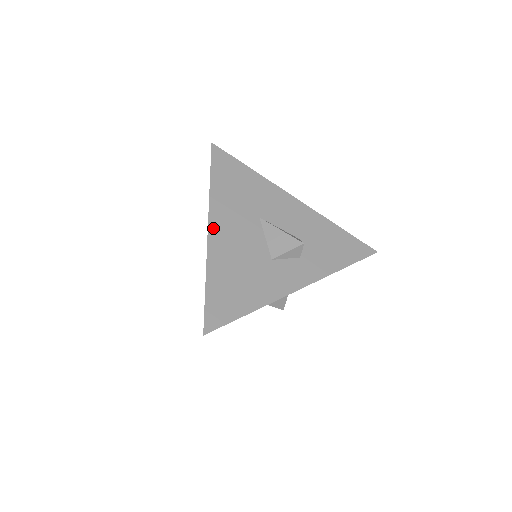
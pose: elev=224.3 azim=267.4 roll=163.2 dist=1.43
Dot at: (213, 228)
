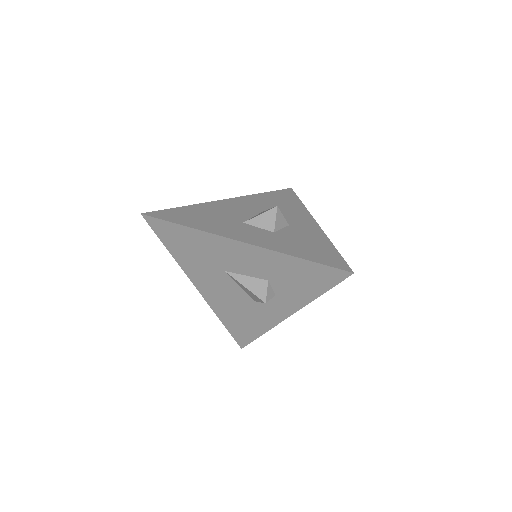
Dot at: (200, 288)
